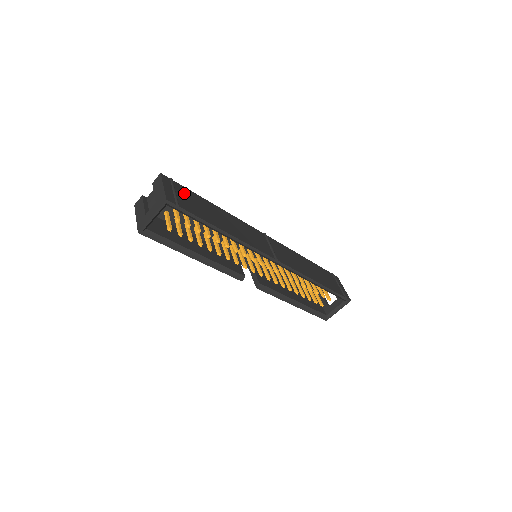
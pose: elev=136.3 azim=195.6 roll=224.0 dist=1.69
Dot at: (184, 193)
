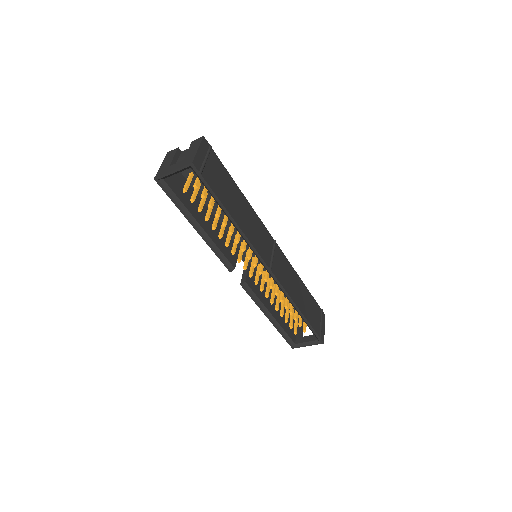
Dot at: (215, 165)
